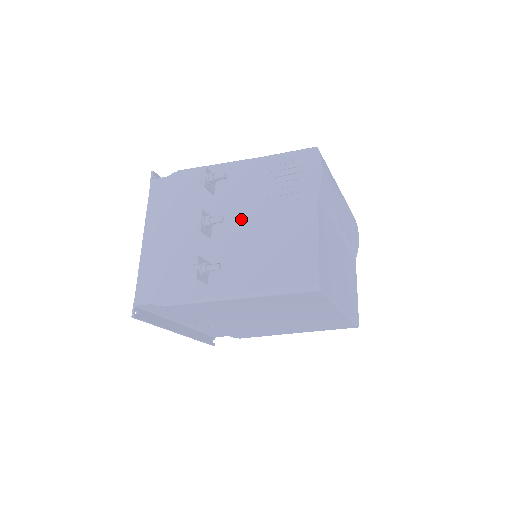
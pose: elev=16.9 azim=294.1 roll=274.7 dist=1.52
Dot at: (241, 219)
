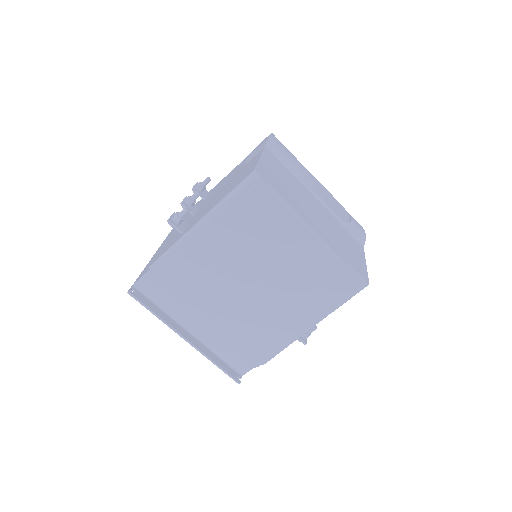
Dot at: (216, 193)
